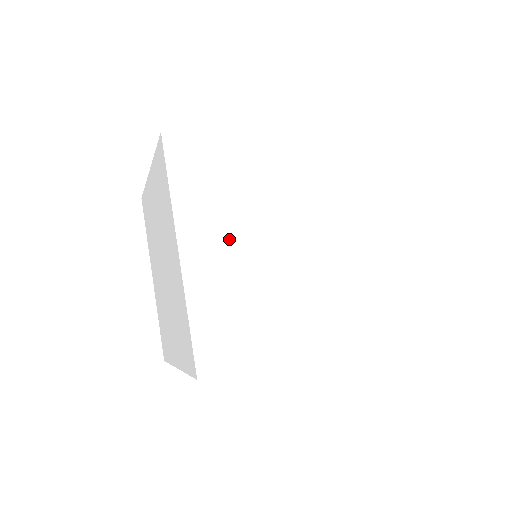
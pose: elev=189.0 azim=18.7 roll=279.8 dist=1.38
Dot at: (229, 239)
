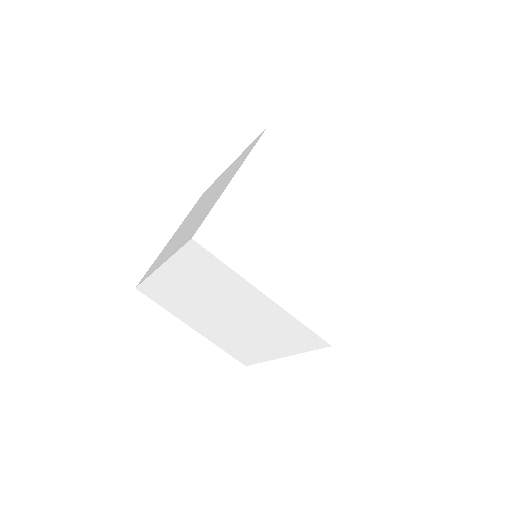
Dot at: (276, 262)
